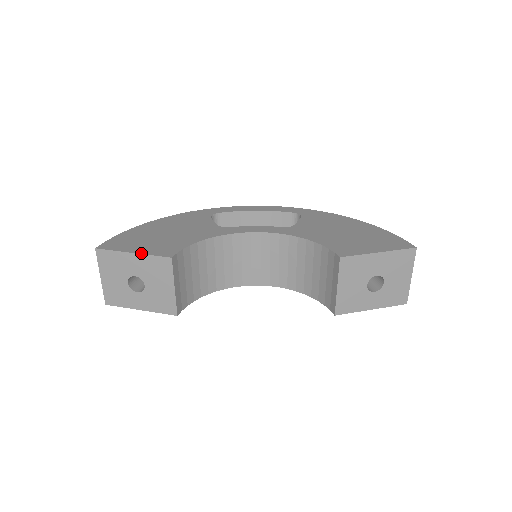
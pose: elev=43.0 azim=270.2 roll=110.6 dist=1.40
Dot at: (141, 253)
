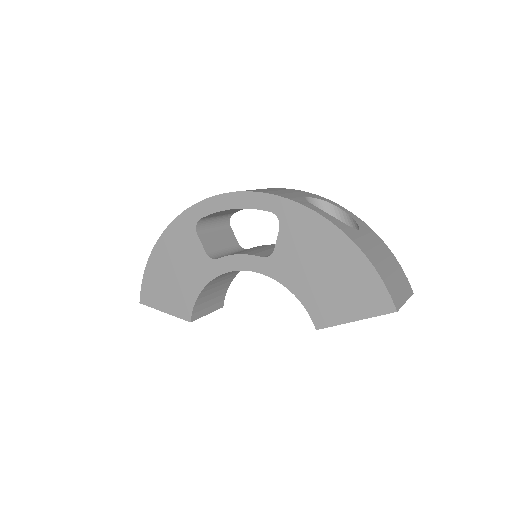
Dot at: (169, 314)
